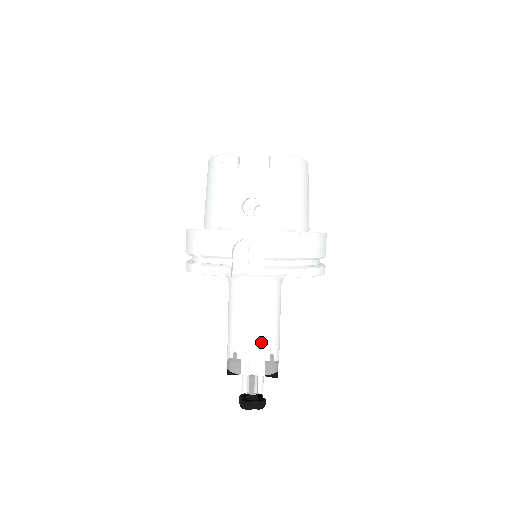
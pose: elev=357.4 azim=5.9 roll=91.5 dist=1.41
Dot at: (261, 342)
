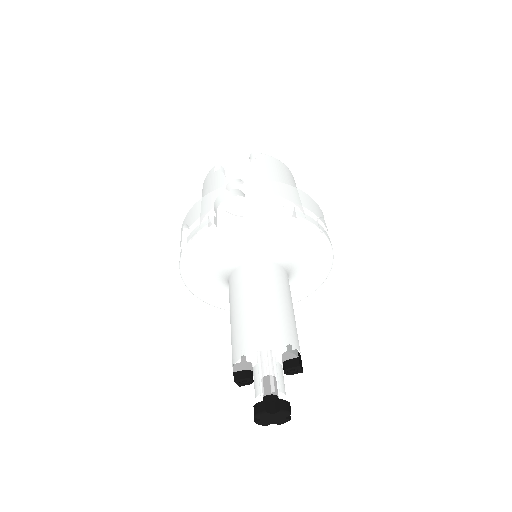
Dot at: (266, 312)
